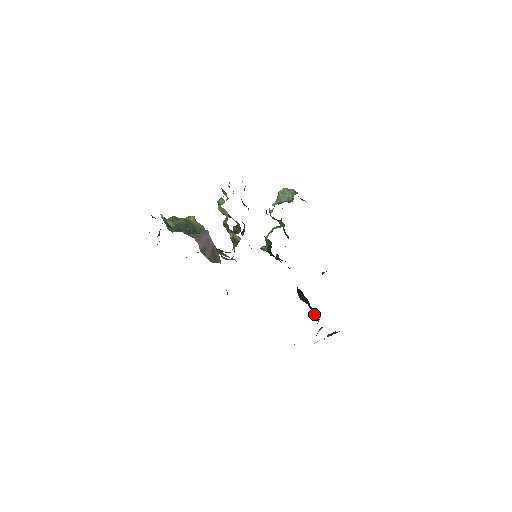
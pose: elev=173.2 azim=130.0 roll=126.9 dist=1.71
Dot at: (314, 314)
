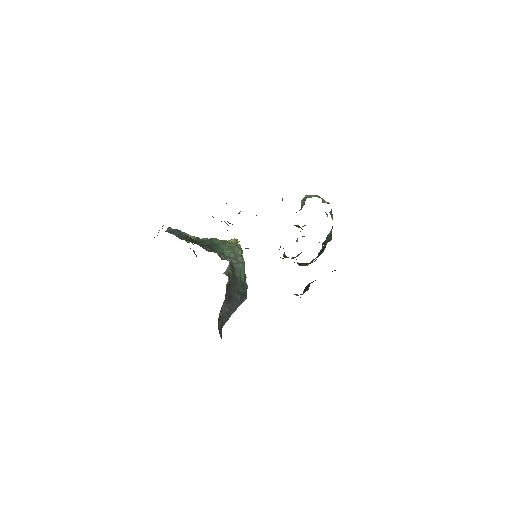
Dot at: occluded
